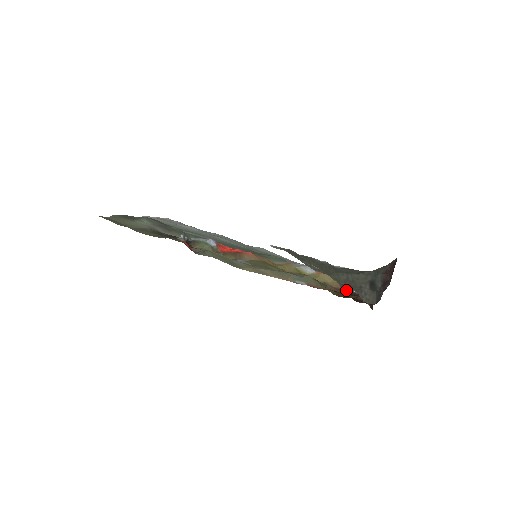
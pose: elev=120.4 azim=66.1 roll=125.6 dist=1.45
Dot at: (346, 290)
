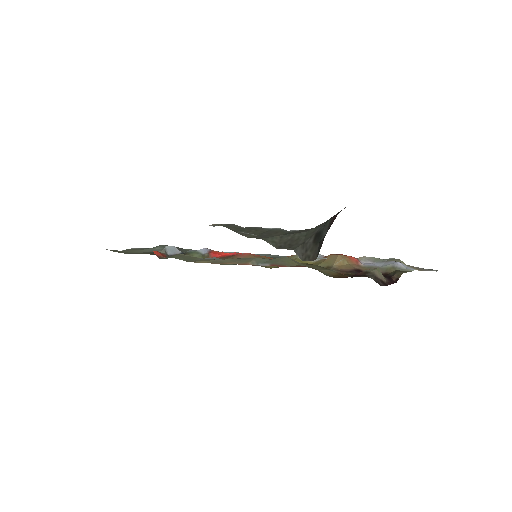
Dot at: occluded
